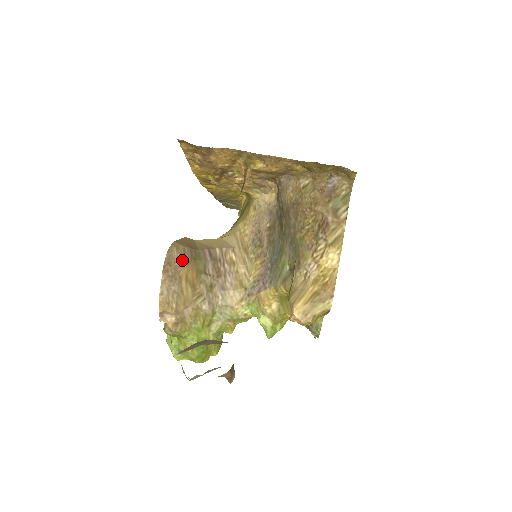
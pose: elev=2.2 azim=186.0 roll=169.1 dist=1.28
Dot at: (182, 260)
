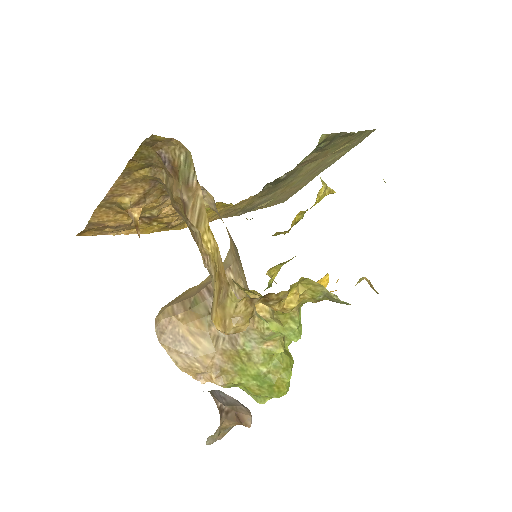
Dot at: (173, 320)
